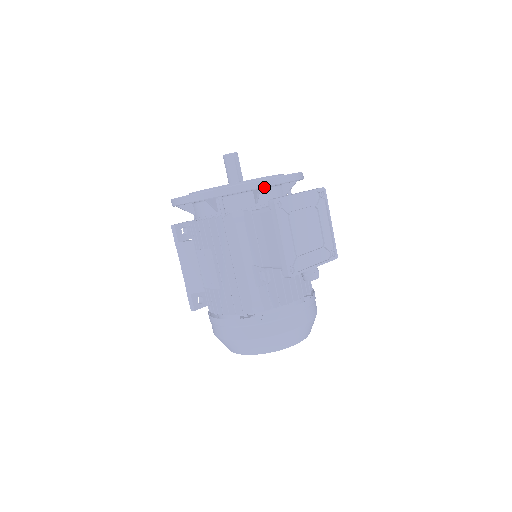
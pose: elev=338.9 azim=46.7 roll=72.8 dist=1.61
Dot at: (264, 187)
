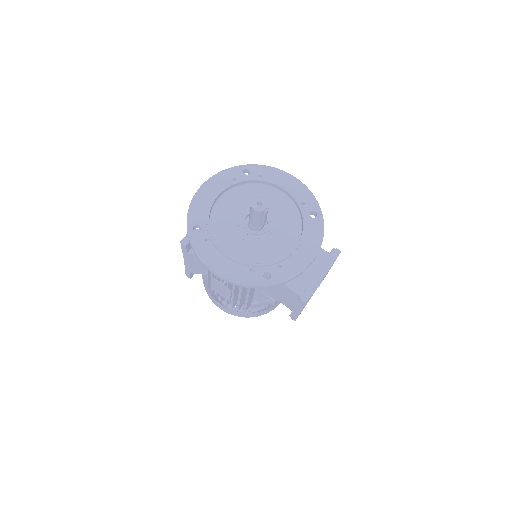
Dot at: (297, 276)
